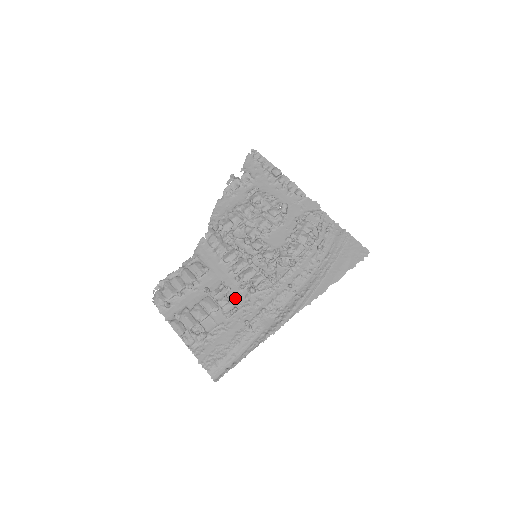
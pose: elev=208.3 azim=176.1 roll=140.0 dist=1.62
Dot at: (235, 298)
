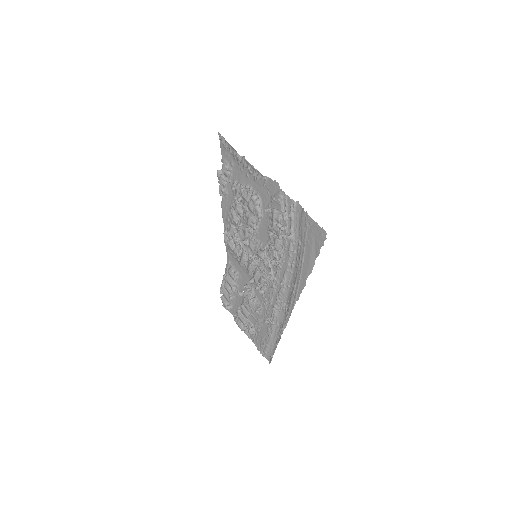
Dot at: (258, 297)
